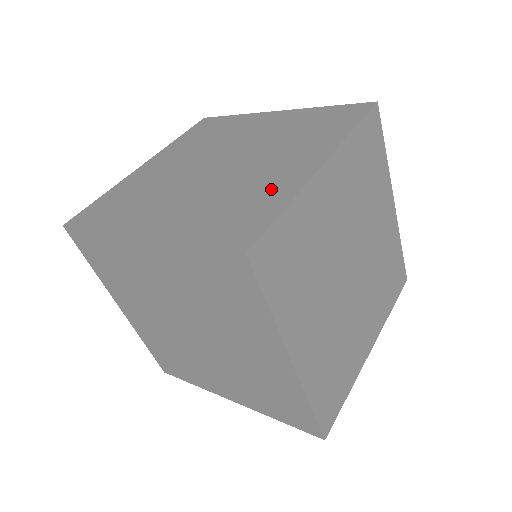
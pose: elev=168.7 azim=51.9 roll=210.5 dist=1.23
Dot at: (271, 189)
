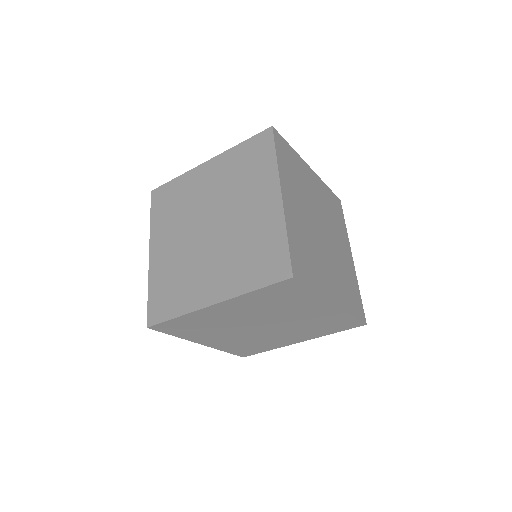
Dot at: occluded
